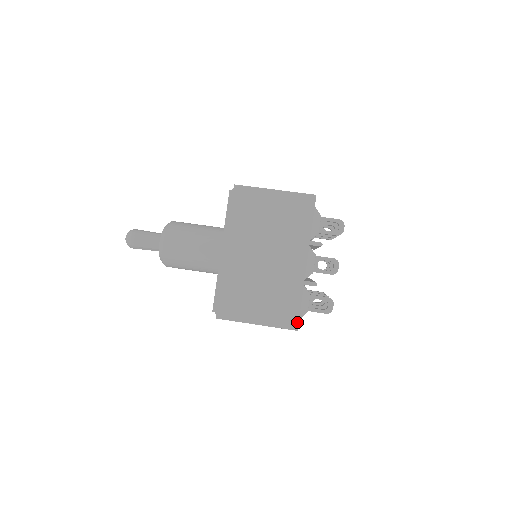
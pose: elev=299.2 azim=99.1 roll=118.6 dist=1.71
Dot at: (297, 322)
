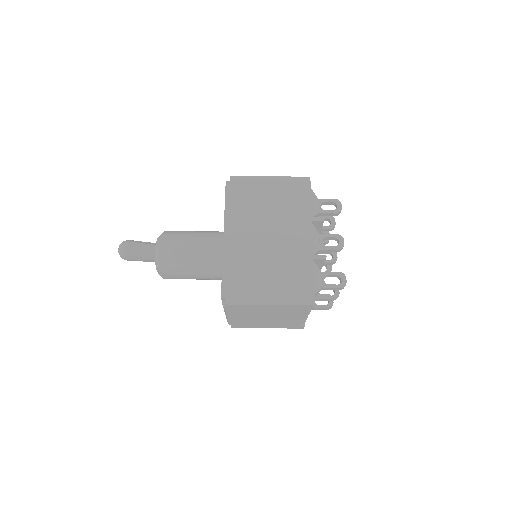
Dot at: (313, 296)
